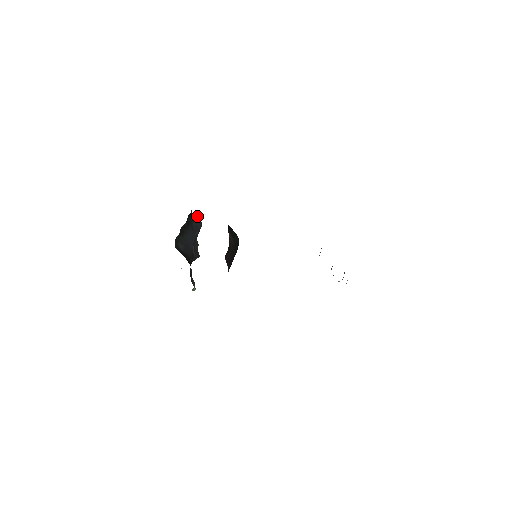
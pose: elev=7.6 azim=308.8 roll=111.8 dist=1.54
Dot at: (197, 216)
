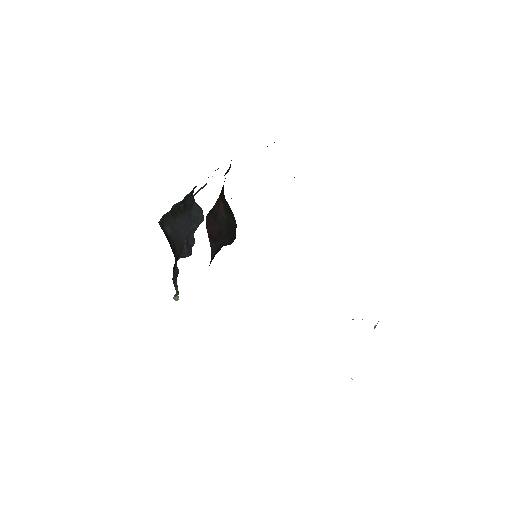
Dot at: (200, 207)
